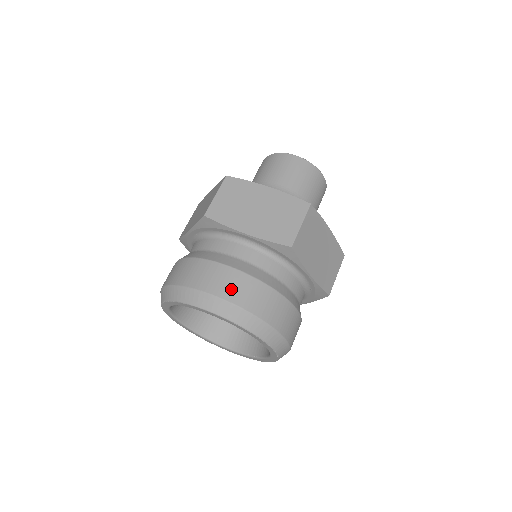
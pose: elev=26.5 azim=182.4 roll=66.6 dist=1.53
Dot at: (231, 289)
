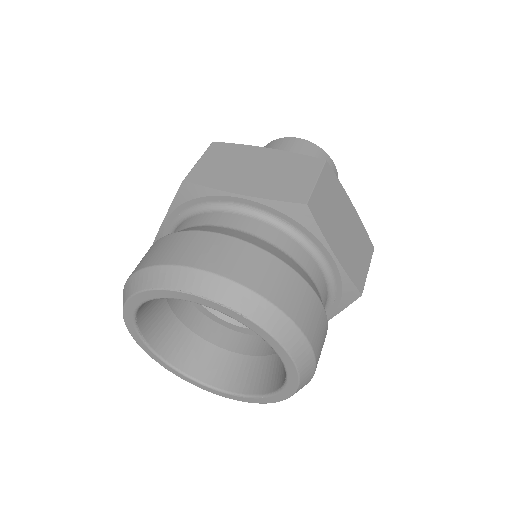
Dot at: (137, 265)
